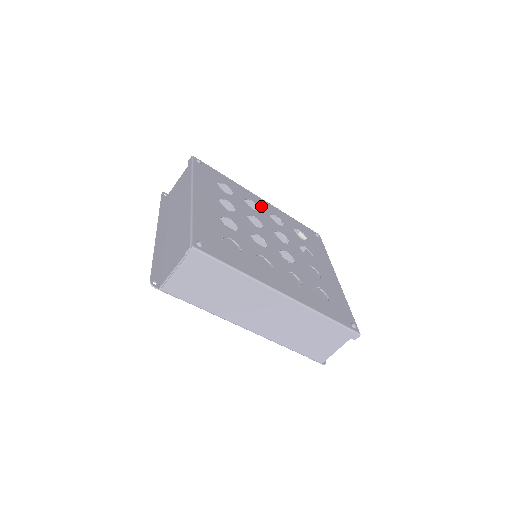
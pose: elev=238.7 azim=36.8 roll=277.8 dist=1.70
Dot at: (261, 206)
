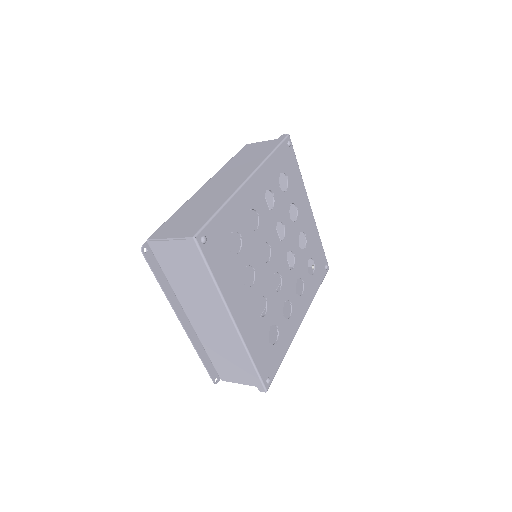
Dot at: (256, 202)
